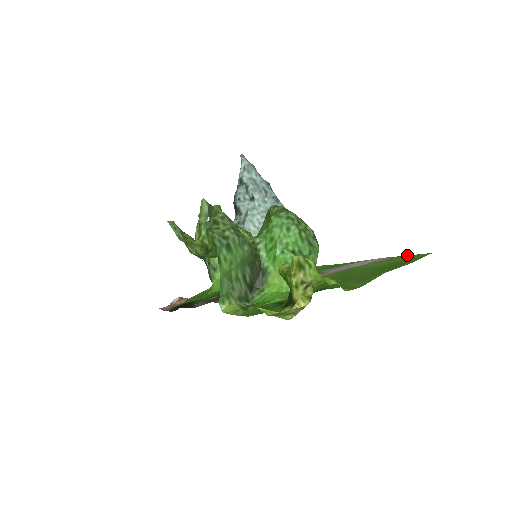
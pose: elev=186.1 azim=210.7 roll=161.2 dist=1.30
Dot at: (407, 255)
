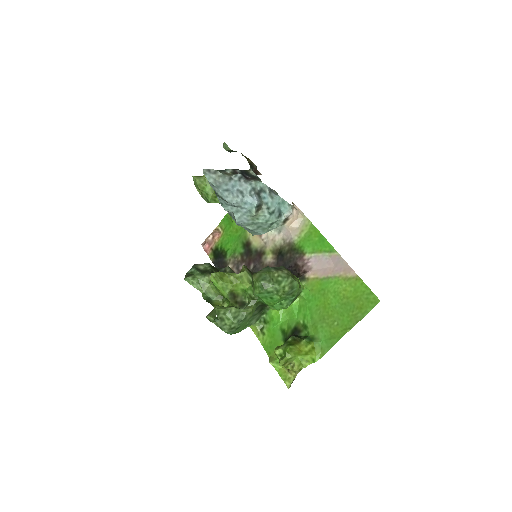
Dot at: (366, 285)
